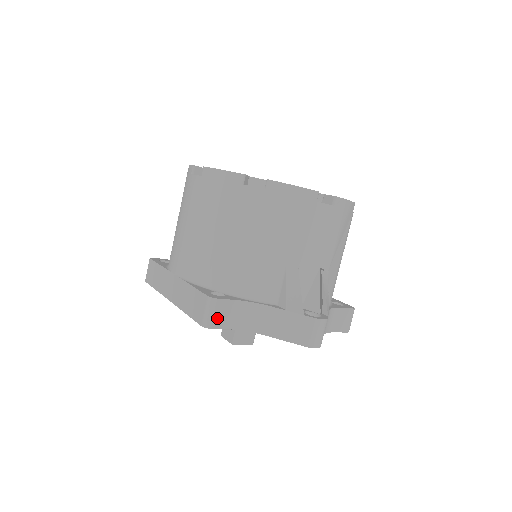
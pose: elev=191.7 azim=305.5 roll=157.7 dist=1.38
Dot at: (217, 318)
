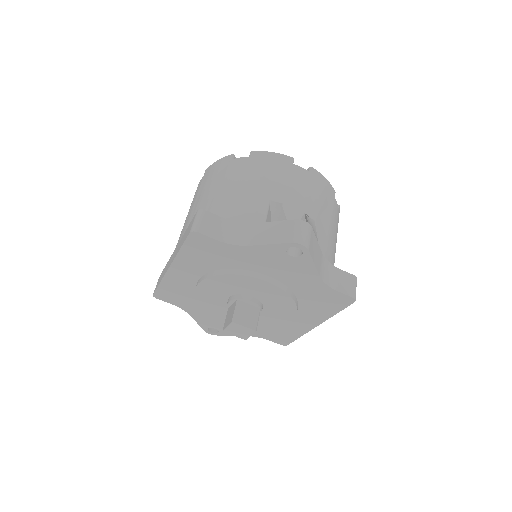
Dot at: (204, 226)
